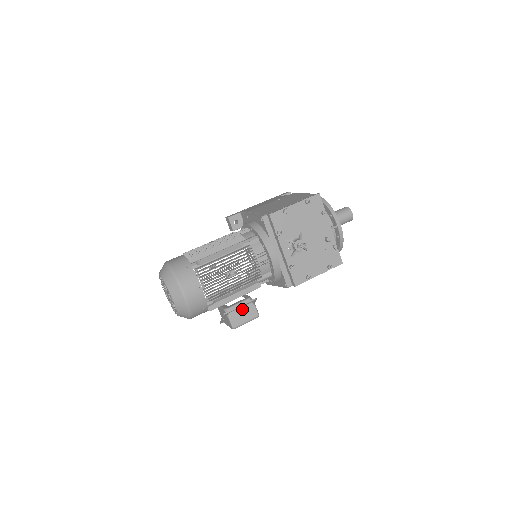
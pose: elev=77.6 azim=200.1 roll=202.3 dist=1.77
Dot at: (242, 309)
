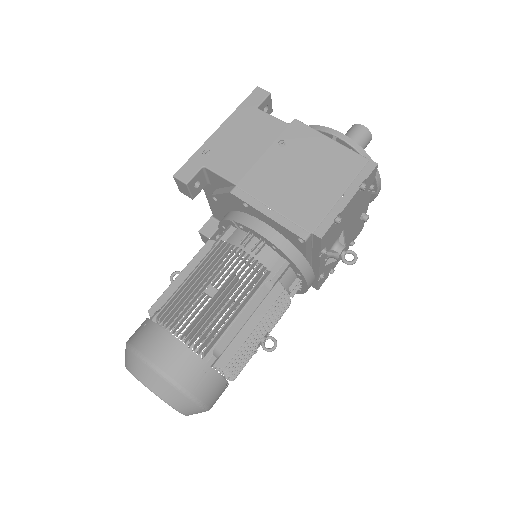
Dot at: occluded
